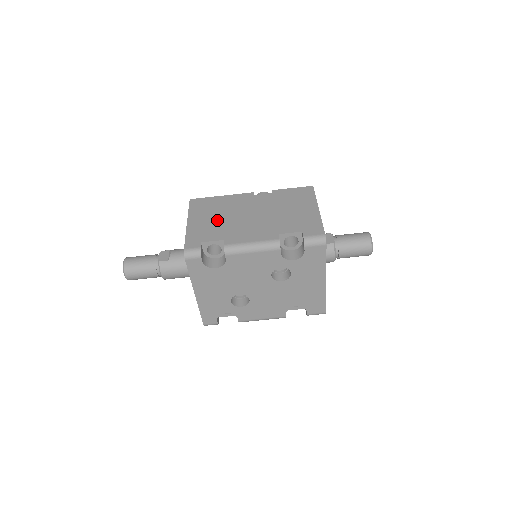
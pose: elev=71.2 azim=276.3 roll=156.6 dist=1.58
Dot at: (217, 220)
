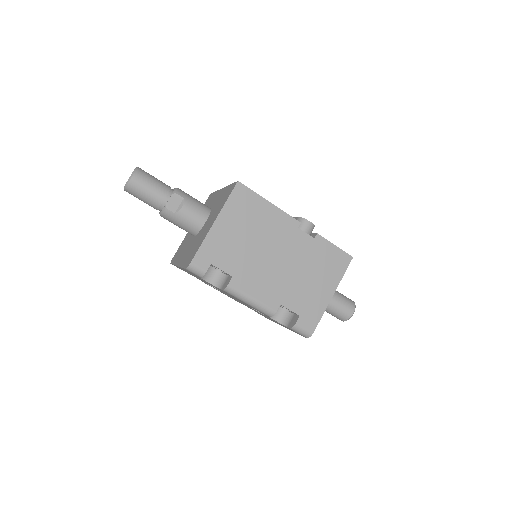
Dot at: (243, 241)
